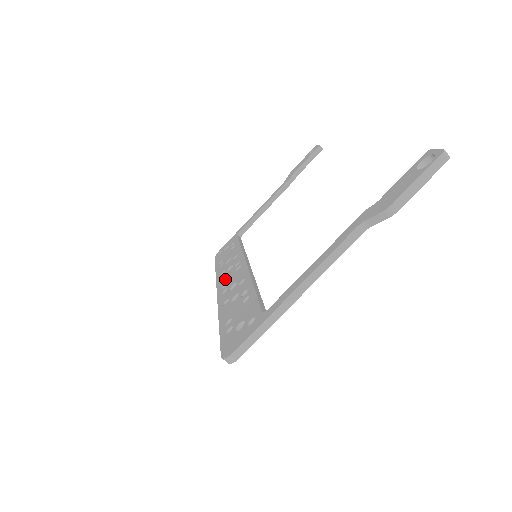
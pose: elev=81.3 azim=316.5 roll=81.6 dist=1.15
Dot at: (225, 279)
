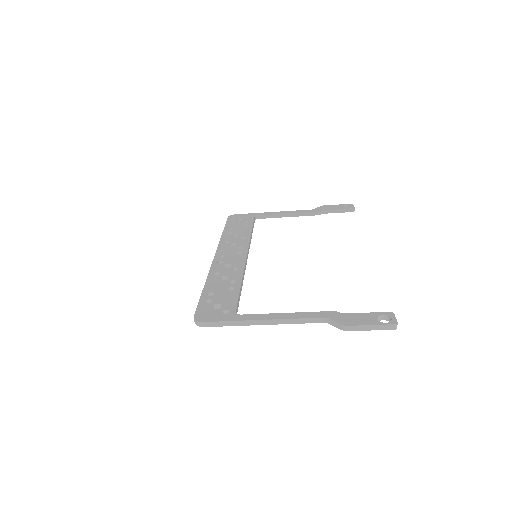
Dot at: (226, 251)
